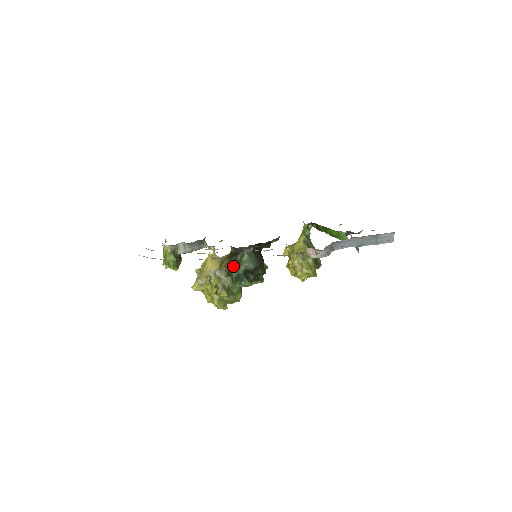
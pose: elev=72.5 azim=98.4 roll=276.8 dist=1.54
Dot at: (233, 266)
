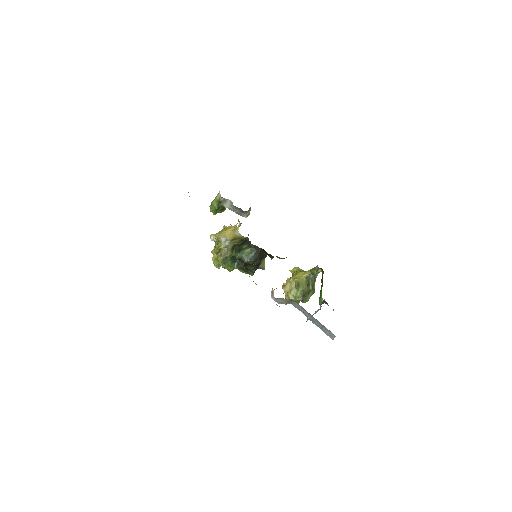
Dot at: (237, 248)
